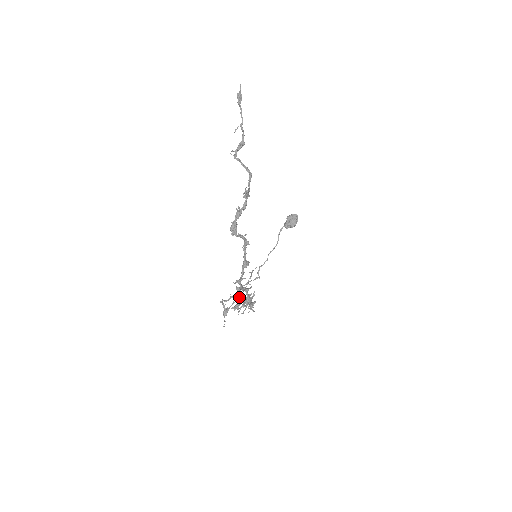
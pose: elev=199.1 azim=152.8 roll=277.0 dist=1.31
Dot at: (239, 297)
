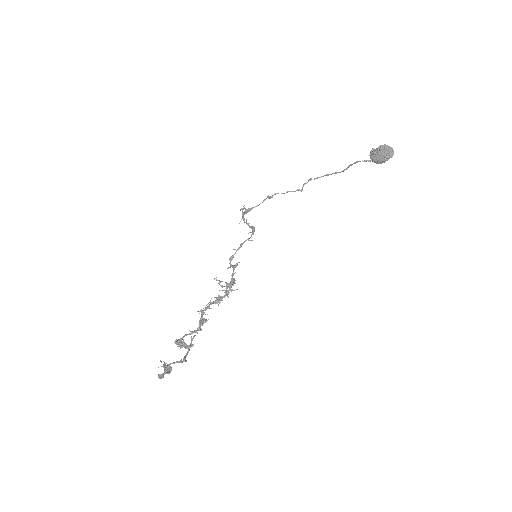
Dot at: (250, 232)
